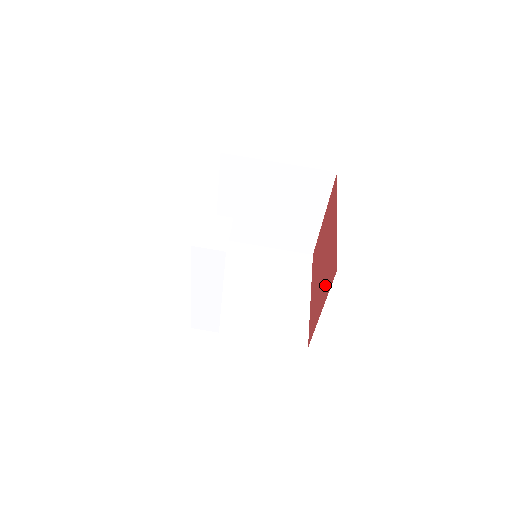
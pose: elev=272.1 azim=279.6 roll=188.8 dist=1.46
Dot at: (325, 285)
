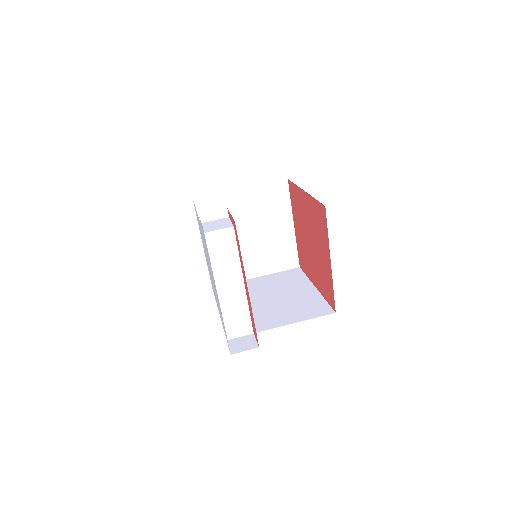
Dot at: (322, 241)
